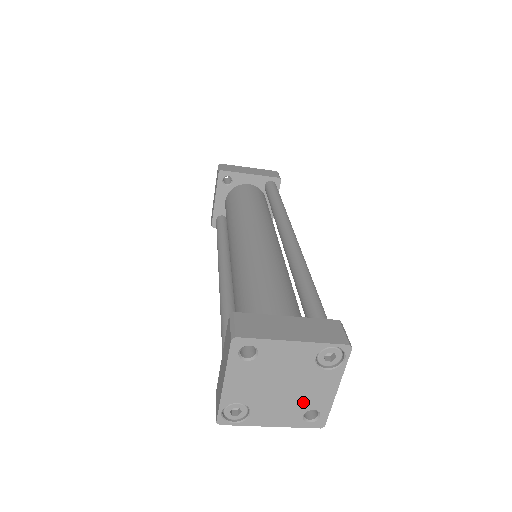
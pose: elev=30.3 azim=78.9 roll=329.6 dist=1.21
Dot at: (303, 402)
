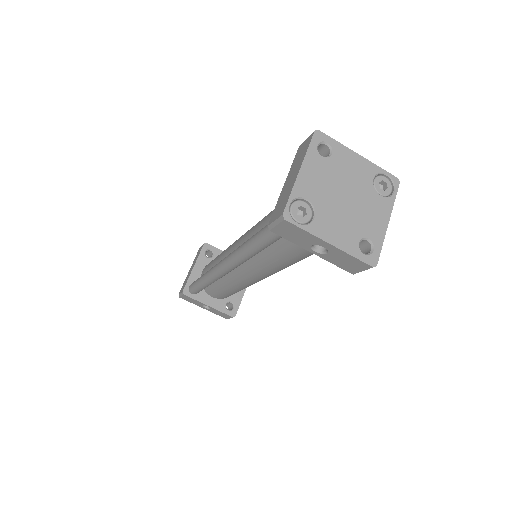
Dot at: (360, 225)
